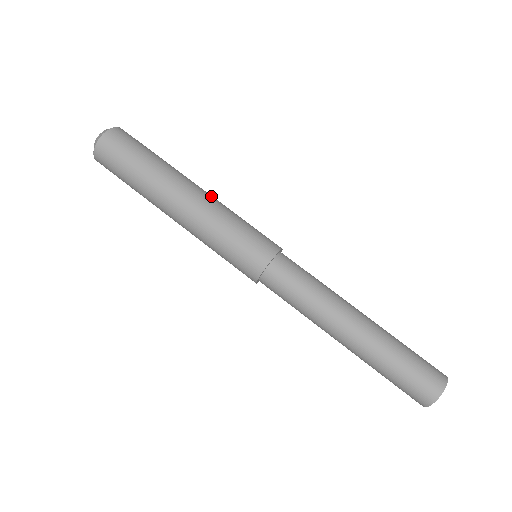
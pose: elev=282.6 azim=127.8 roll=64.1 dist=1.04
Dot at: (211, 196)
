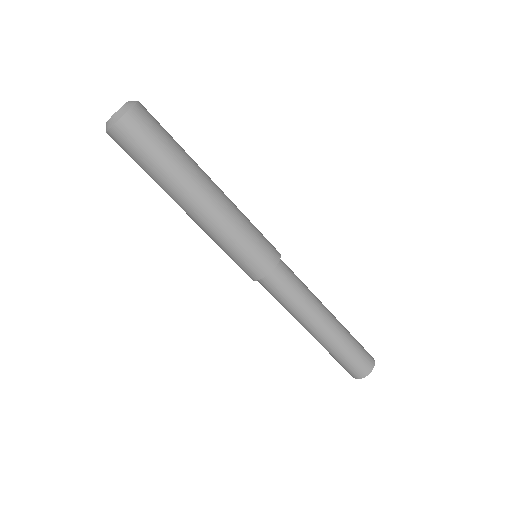
Dot at: (226, 199)
